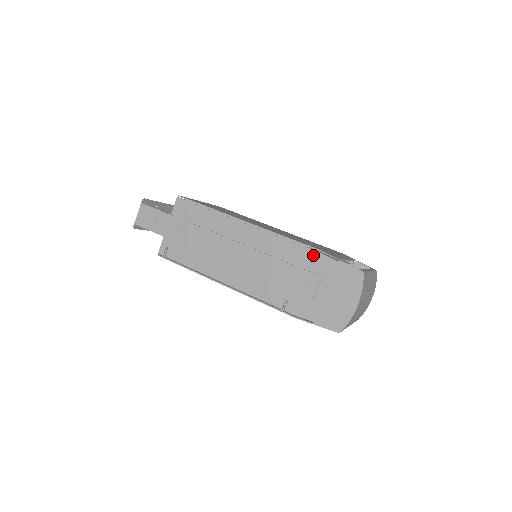
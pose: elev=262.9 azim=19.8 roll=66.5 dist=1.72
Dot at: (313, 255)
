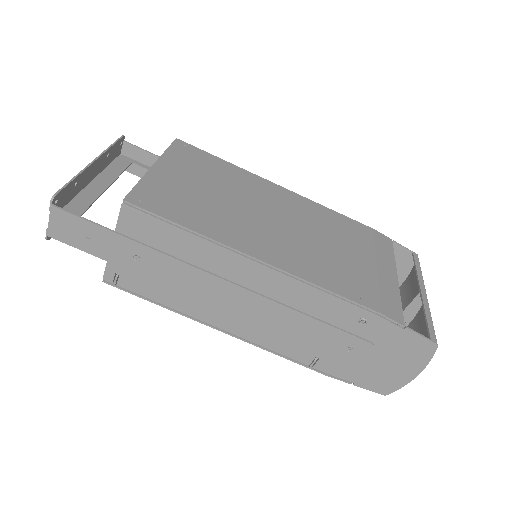
Dot at: (367, 317)
